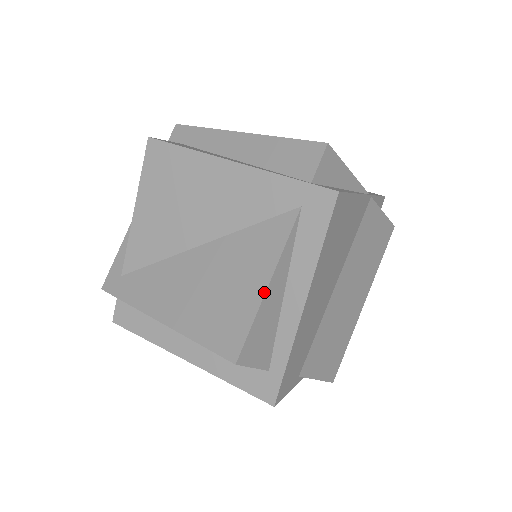
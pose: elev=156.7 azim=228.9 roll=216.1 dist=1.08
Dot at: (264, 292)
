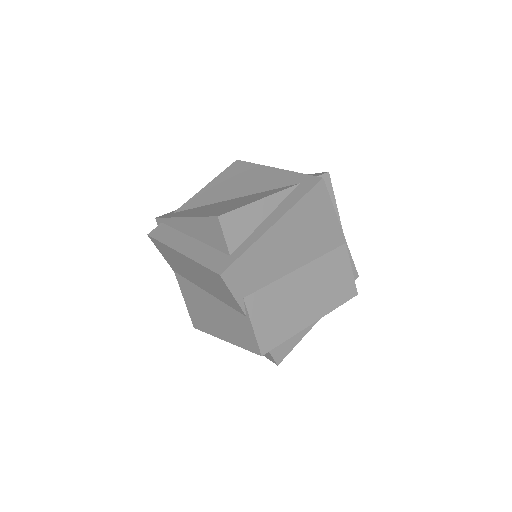
Dot at: (256, 200)
